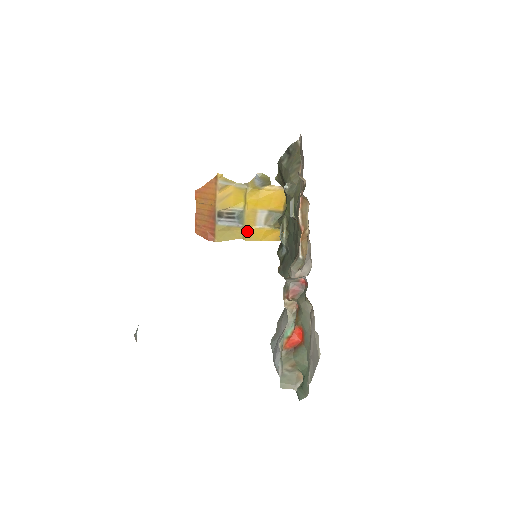
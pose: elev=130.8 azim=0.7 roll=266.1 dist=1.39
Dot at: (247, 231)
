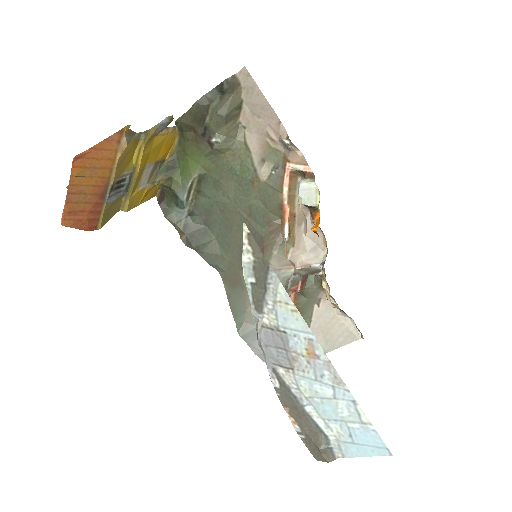
Dot at: (130, 198)
